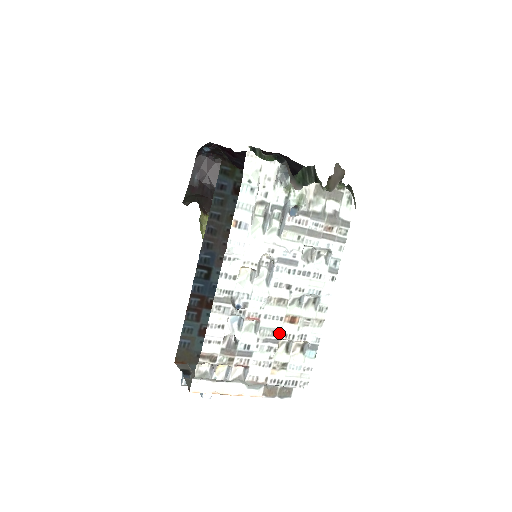
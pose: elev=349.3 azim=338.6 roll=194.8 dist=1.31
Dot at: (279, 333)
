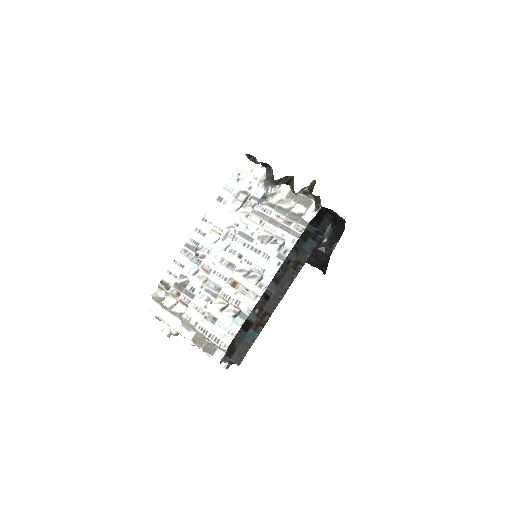
Dot at: (220, 290)
